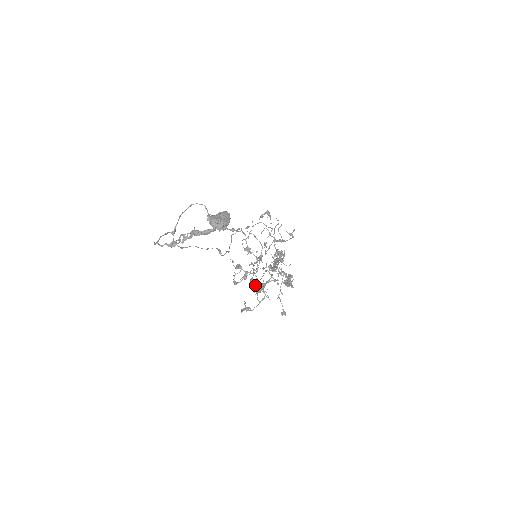
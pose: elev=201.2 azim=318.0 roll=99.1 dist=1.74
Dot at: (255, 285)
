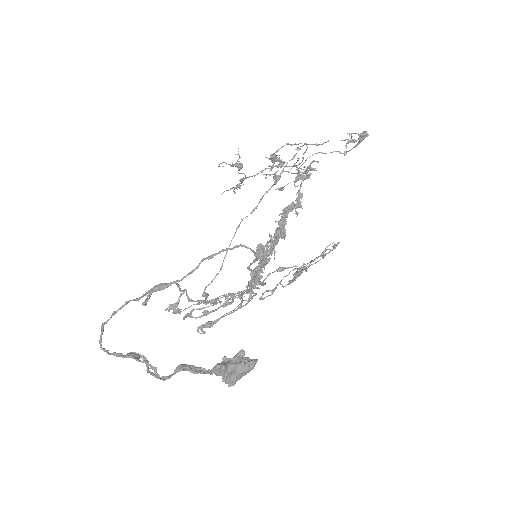
Dot at: (207, 325)
